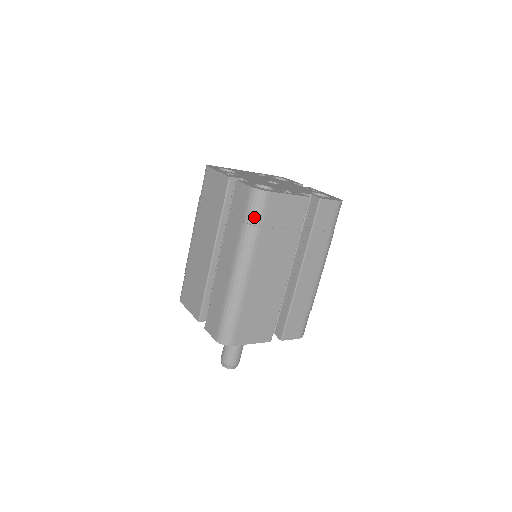
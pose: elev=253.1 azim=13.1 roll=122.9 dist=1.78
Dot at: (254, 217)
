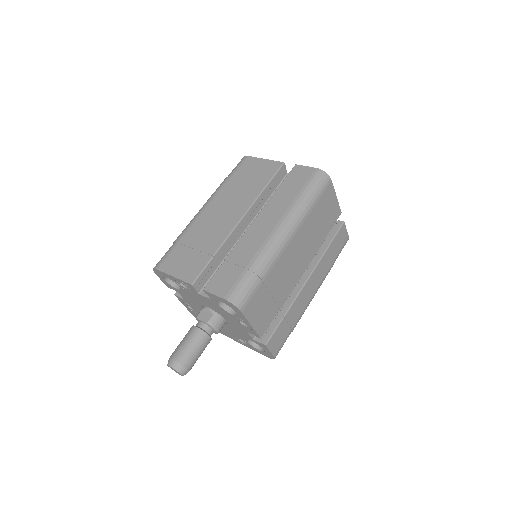
Dot at: (230, 173)
